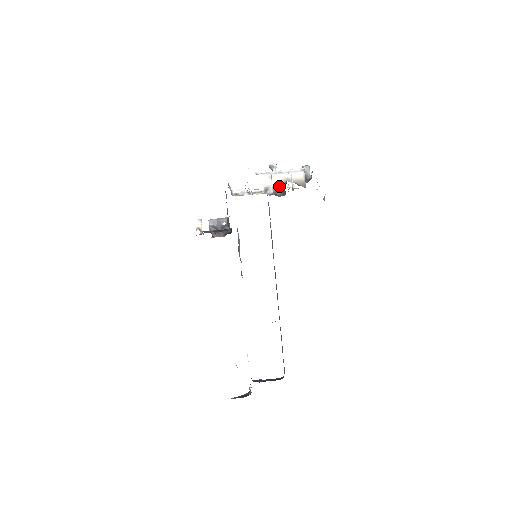
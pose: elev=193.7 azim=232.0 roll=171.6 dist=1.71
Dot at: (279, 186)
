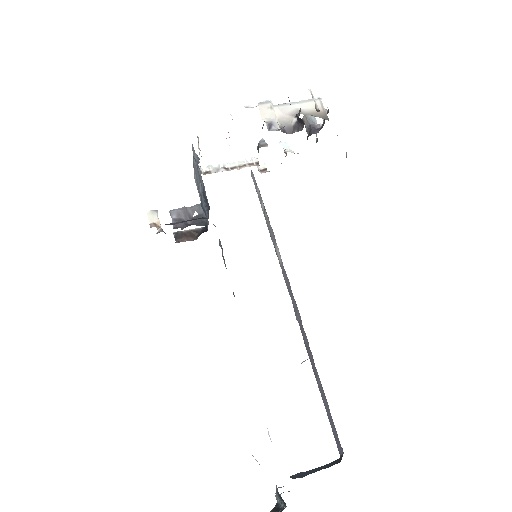
Dot at: (287, 121)
